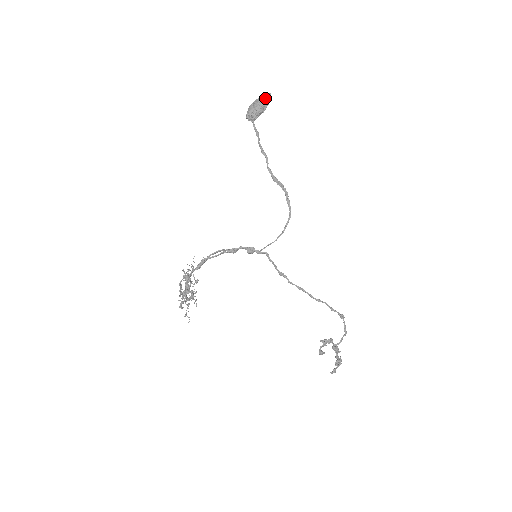
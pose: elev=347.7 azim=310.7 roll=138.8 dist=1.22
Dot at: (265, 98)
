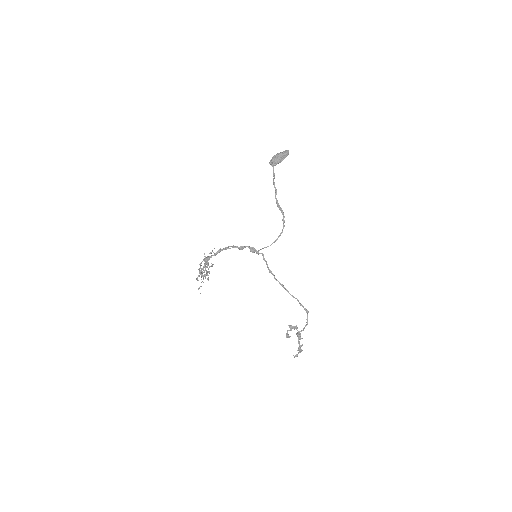
Dot at: (284, 153)
